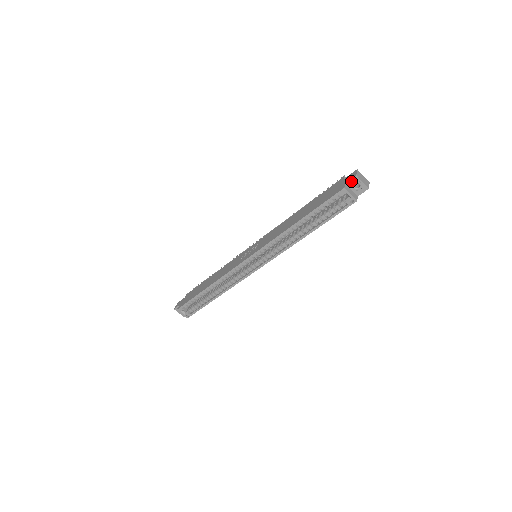
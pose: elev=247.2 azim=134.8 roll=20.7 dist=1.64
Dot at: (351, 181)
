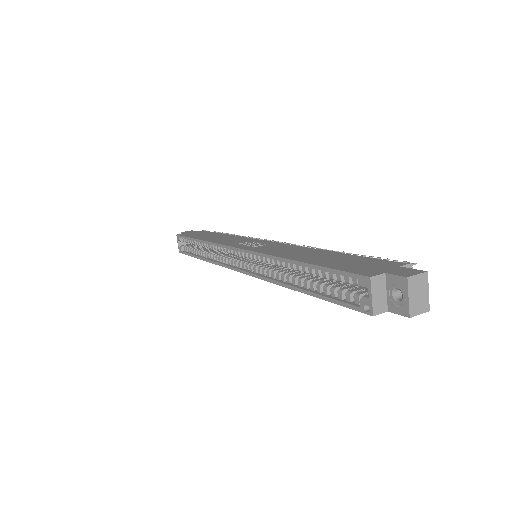
Dot at: (395, 278)
